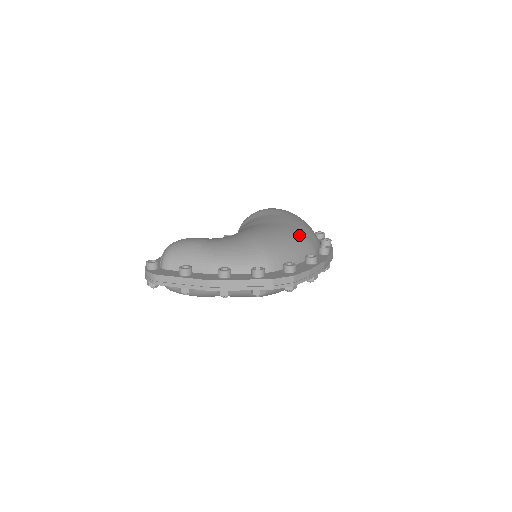
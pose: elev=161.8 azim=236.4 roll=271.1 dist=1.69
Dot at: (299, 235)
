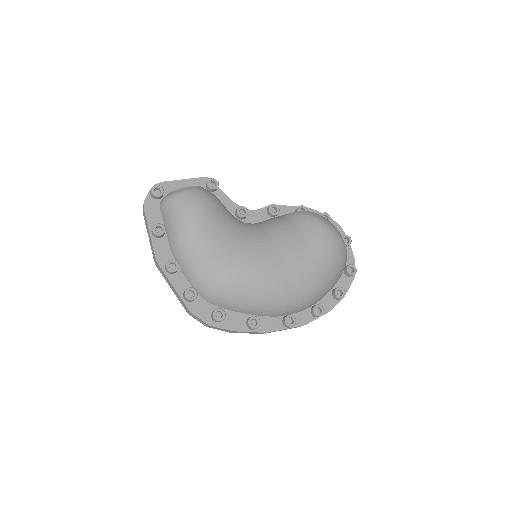
Dot at: (278, 296)
